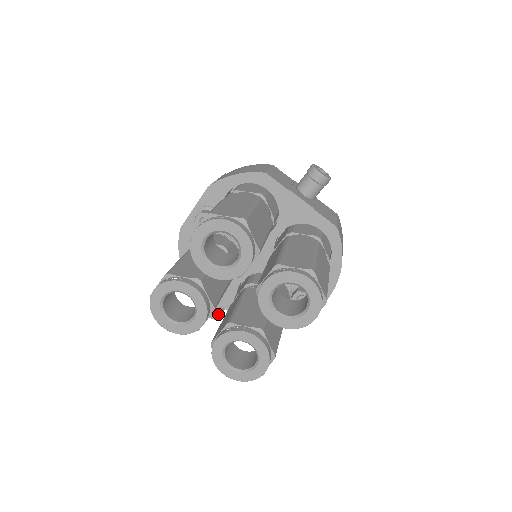
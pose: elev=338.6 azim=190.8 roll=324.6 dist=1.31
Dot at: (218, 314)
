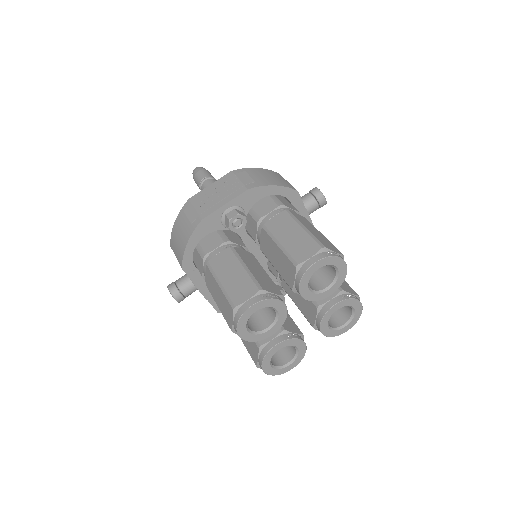
Dot at: occluded
